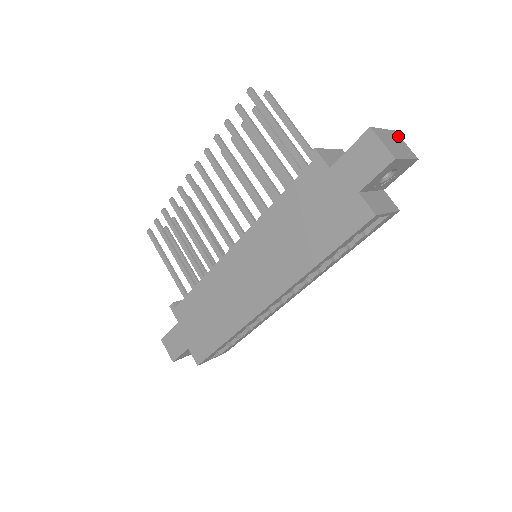
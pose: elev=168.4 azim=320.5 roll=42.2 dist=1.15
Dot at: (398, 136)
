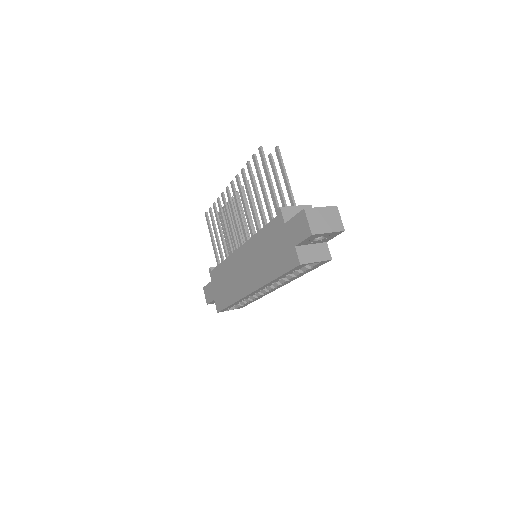
Dot at: (336, 211)
